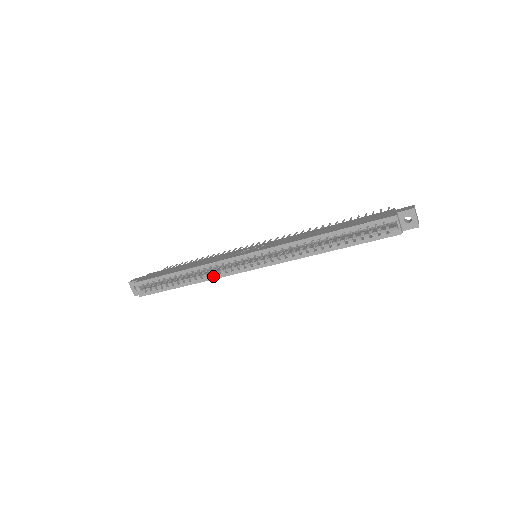
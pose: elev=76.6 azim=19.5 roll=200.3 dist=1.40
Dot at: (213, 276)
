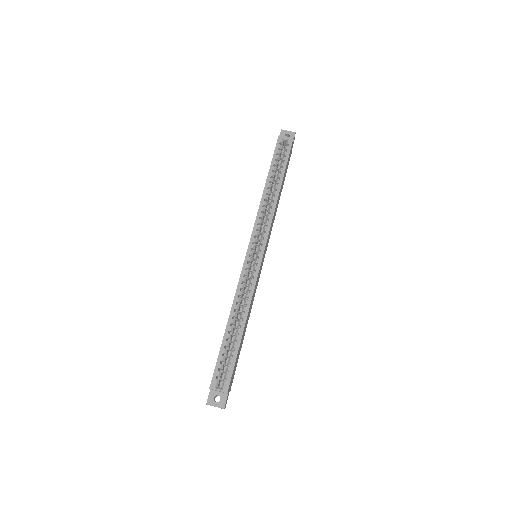
Dot at: (250, 293)
